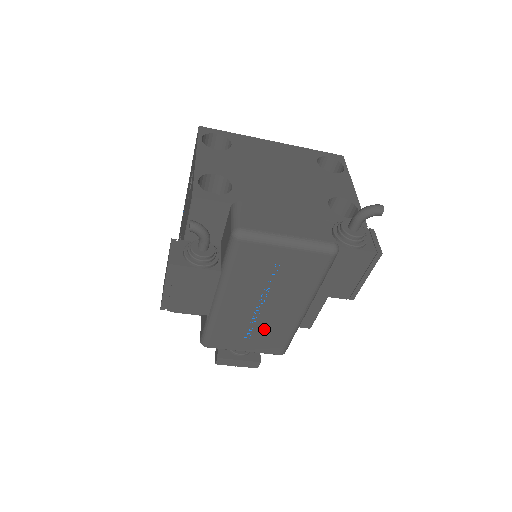
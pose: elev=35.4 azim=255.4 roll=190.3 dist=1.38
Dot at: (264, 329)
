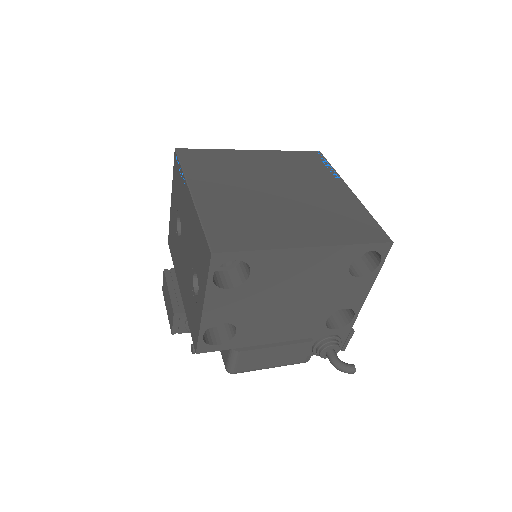
Dot at: occluded
